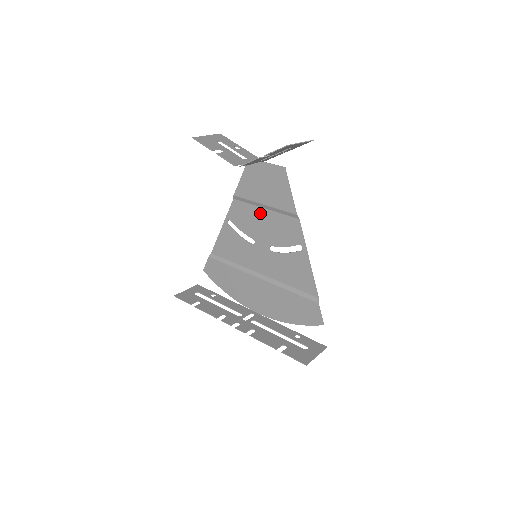
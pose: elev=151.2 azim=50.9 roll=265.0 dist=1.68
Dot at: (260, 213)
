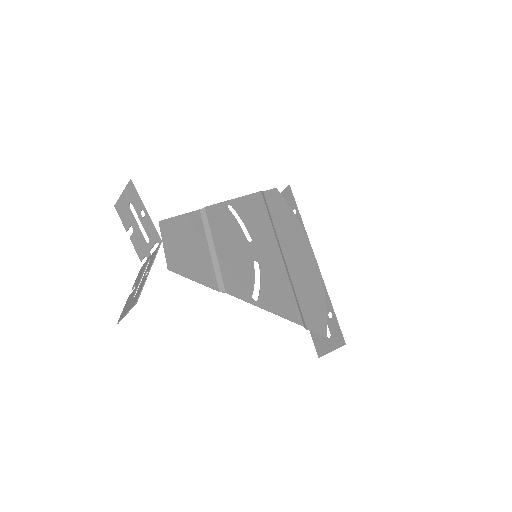
Dot at: (219, 244)
